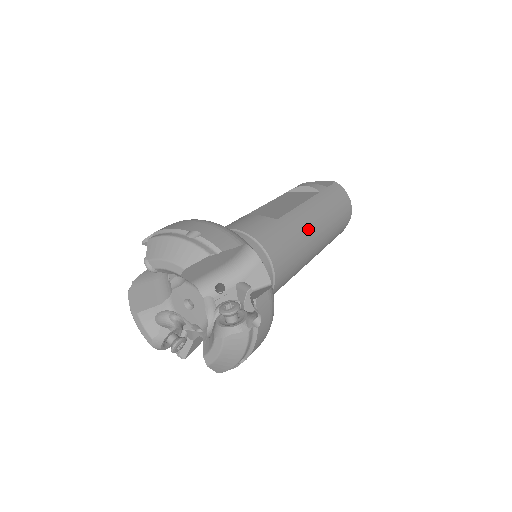
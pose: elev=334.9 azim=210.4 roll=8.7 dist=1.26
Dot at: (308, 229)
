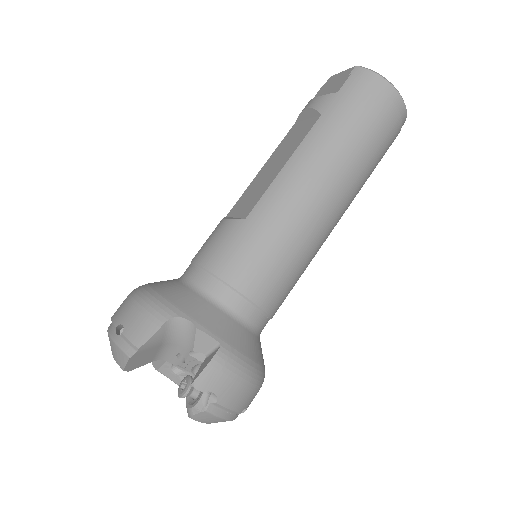
Dot at: (297, 202)
